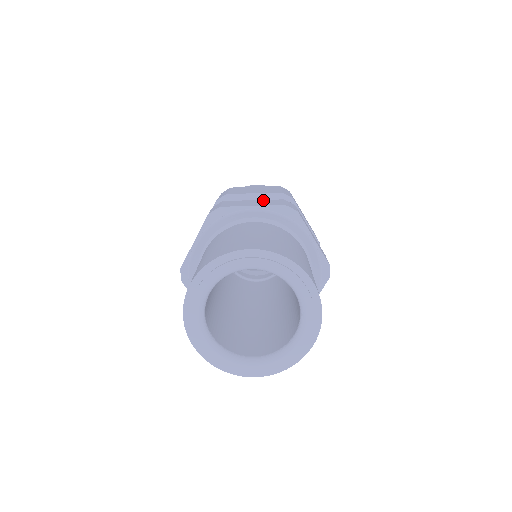
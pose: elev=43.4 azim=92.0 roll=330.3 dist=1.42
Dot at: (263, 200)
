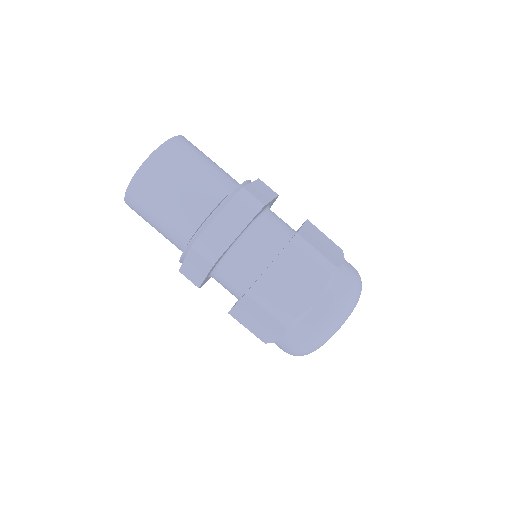
Dot at: occluded
